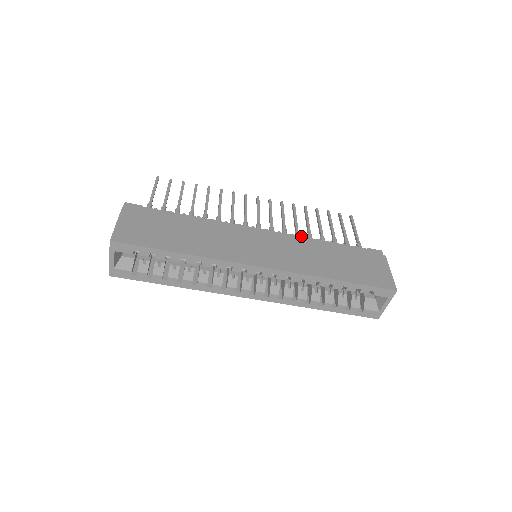
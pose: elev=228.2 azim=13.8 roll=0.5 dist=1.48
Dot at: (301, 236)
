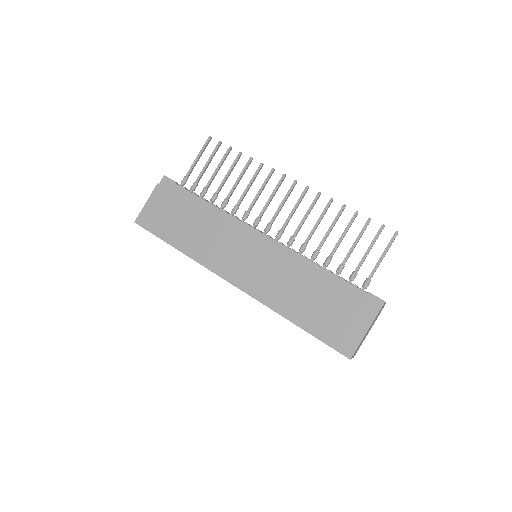
Dot at: (300, 254)
